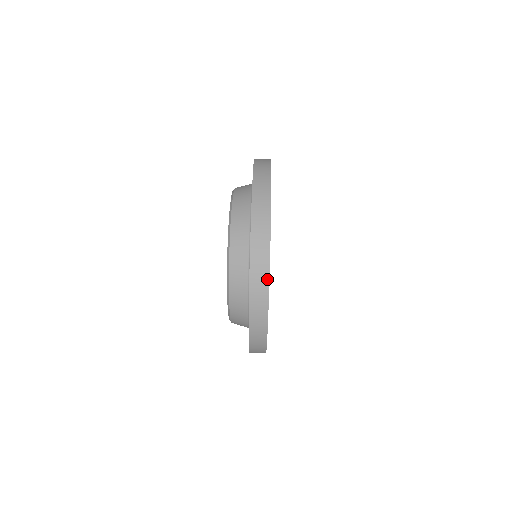
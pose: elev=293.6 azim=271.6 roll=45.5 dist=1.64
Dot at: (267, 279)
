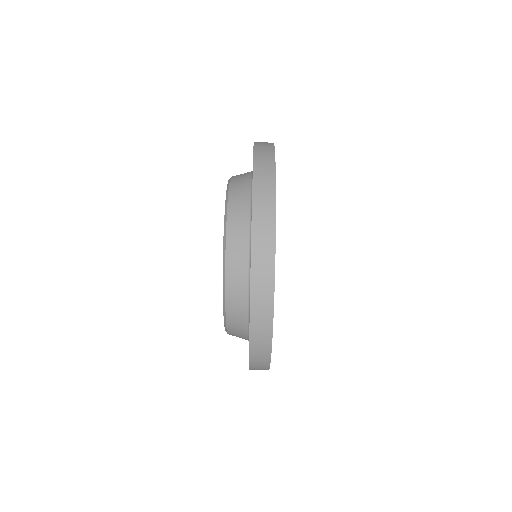
Dot at: (269, 350)
